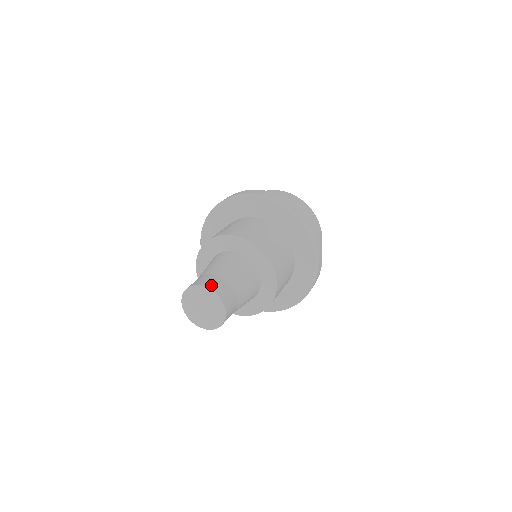
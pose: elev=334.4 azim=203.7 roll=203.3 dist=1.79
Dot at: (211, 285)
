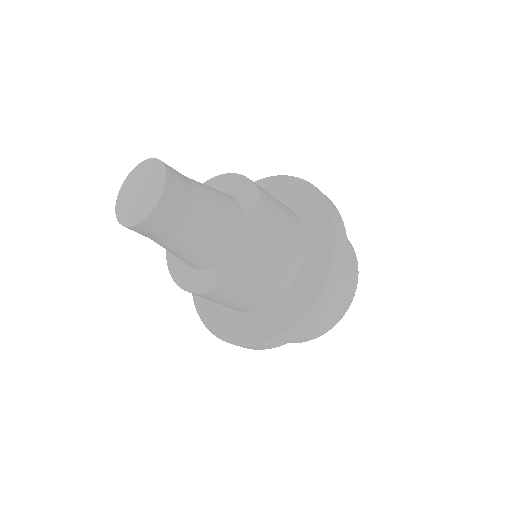
Dot at: occluded
